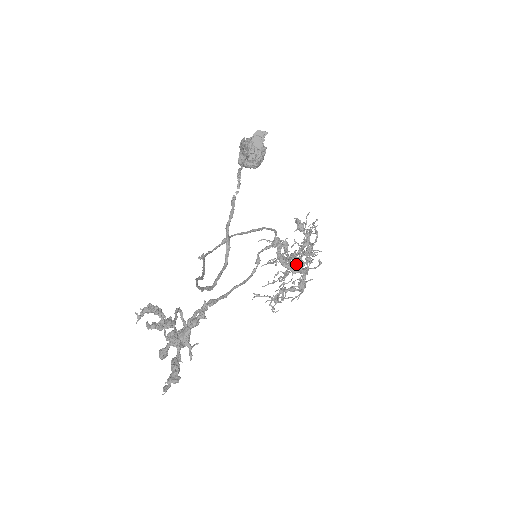
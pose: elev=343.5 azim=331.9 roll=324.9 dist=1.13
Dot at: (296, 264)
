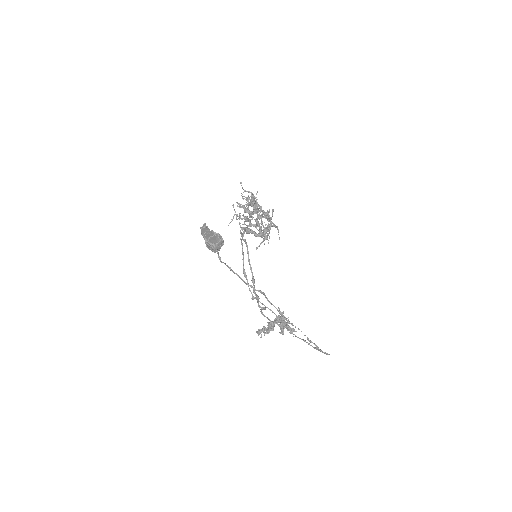
Dot at: (268, 230)
